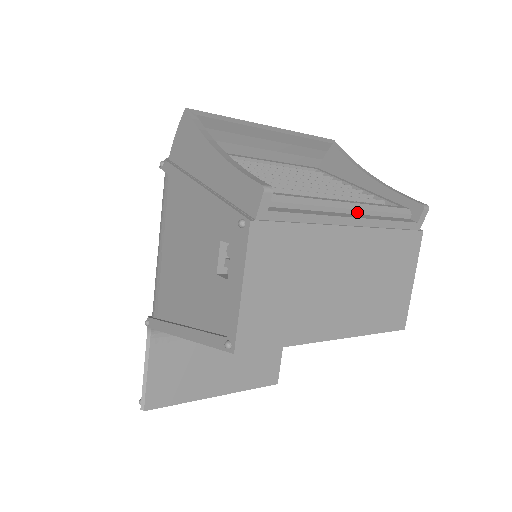
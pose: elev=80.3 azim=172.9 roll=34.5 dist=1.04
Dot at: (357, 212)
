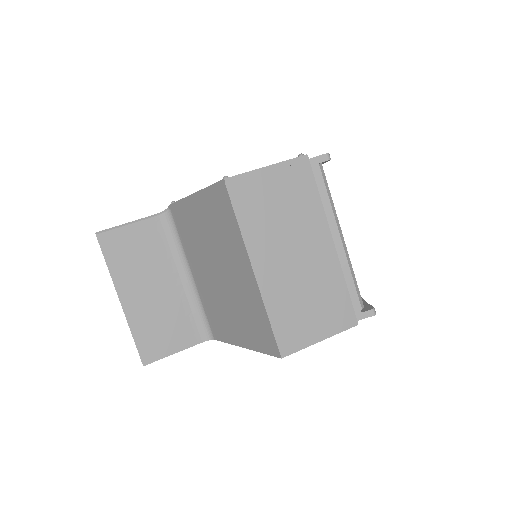
Dot at: occluded
